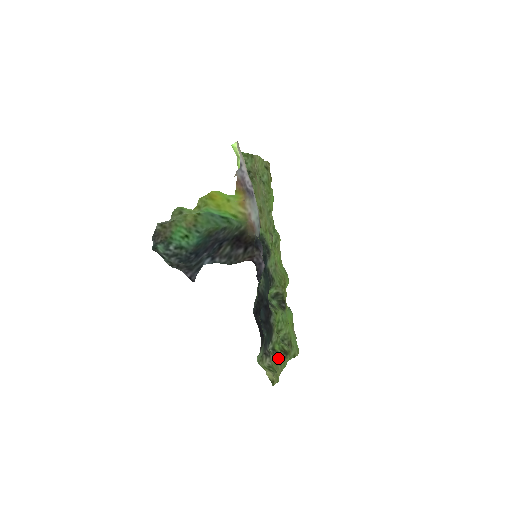
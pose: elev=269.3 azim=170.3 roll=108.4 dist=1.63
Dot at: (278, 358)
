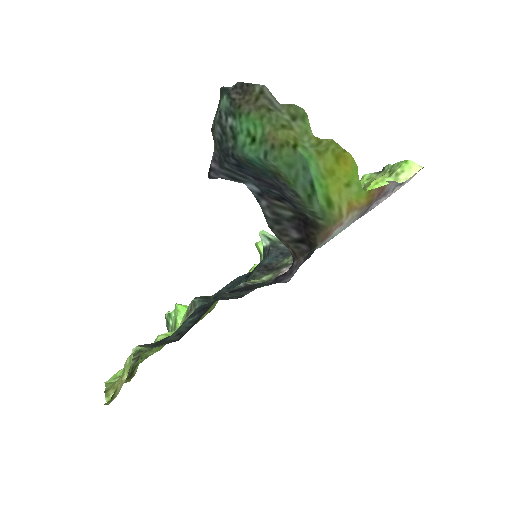
Dot at: occluded
